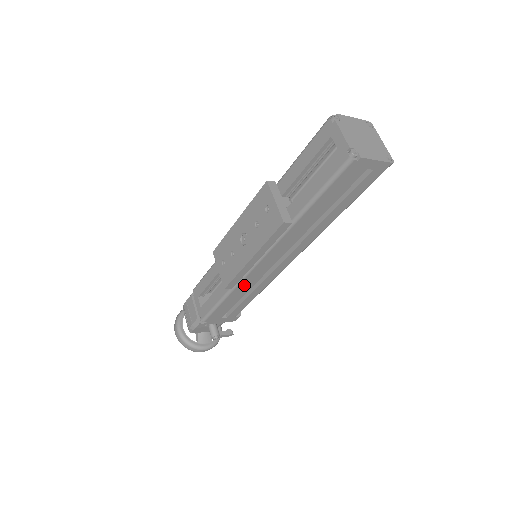
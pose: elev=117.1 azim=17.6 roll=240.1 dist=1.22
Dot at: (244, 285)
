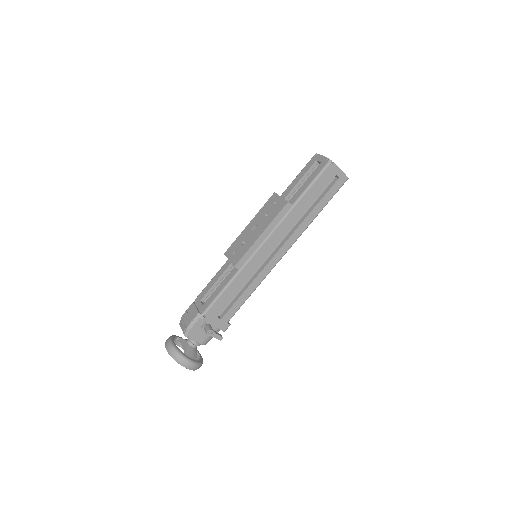
Dot at: (247, 270)
